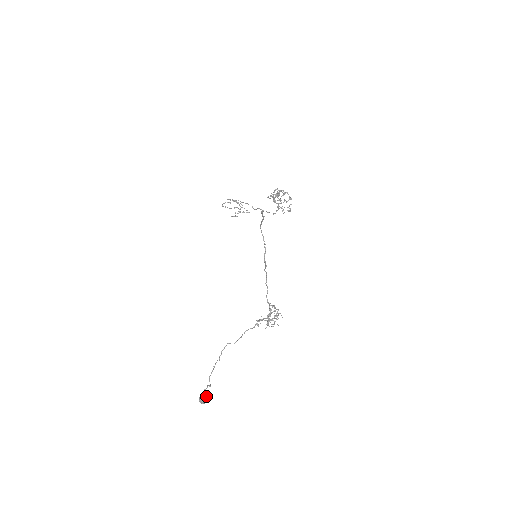
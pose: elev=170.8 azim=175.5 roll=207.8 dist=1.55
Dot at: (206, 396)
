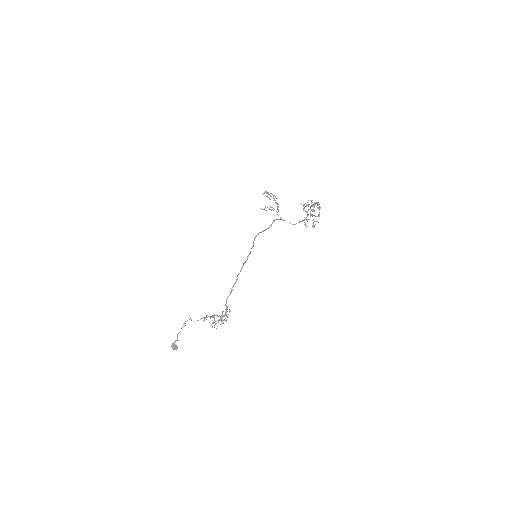
Dot at: (176, 346)
